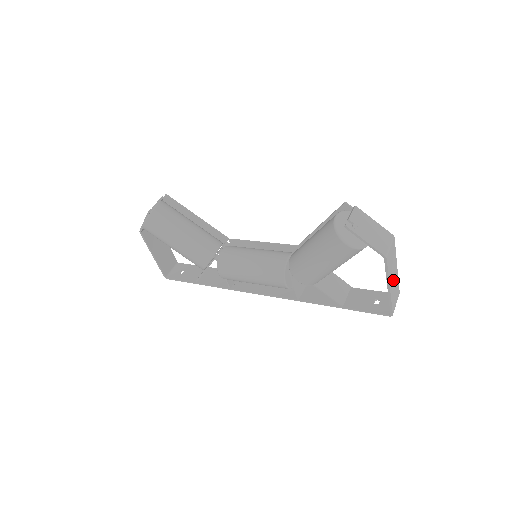
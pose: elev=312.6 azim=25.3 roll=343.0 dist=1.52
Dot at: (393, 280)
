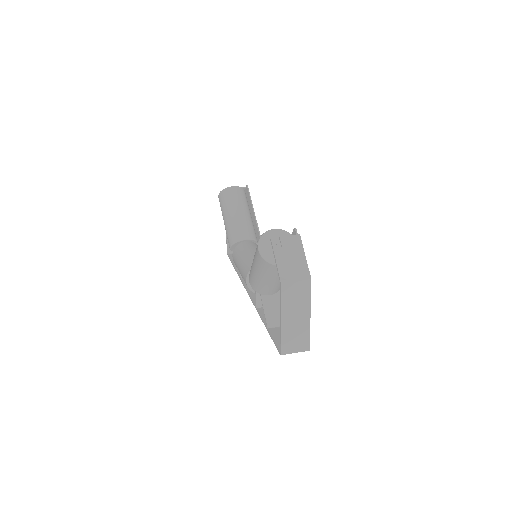
Dot at: (294, 320)
